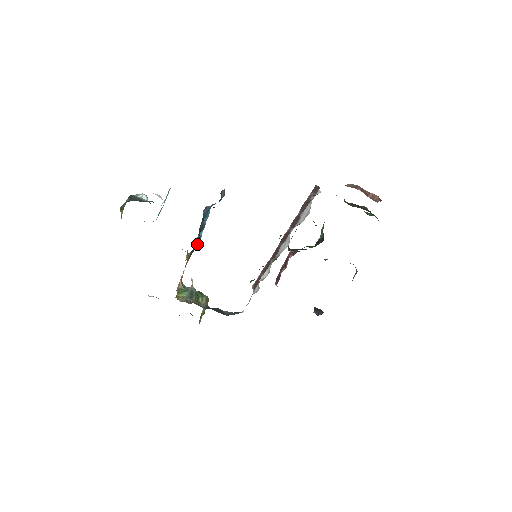
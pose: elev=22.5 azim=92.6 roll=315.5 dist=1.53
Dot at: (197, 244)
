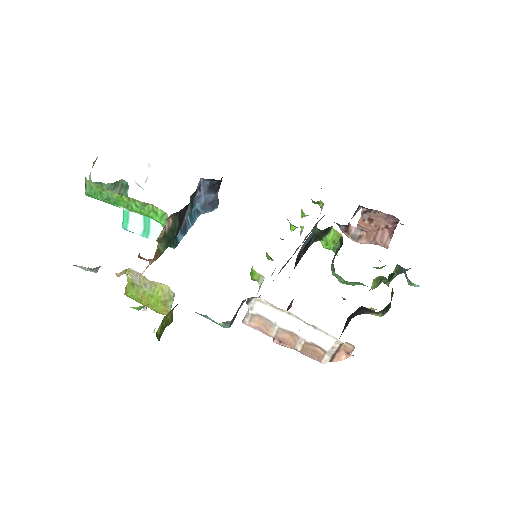
Dot at: (179, 222)
